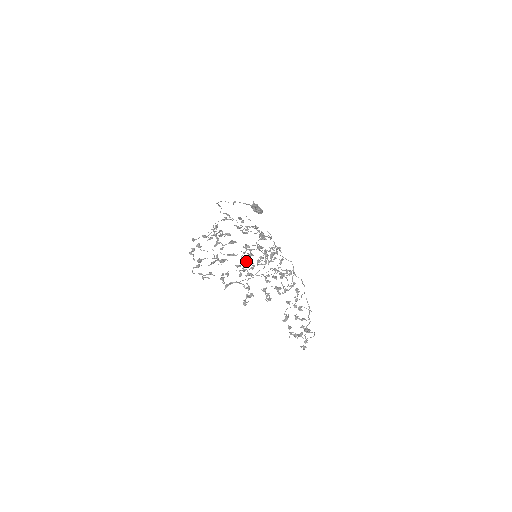
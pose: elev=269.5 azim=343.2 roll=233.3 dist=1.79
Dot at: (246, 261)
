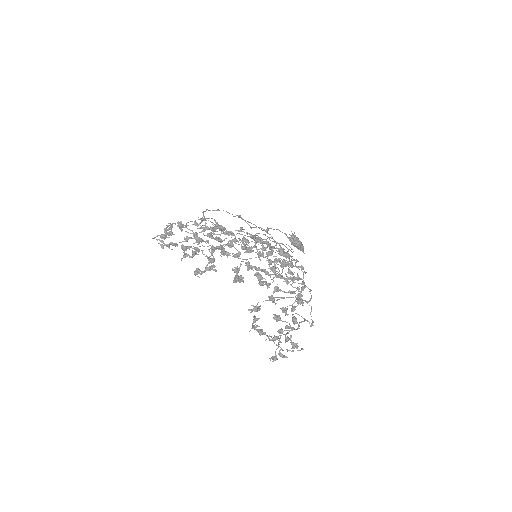
Dot at: (230, 244)
